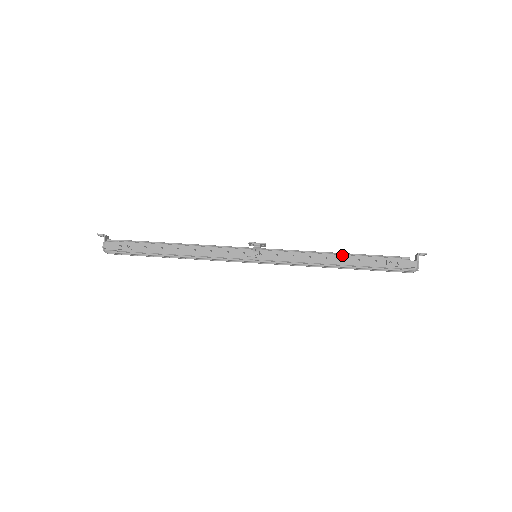
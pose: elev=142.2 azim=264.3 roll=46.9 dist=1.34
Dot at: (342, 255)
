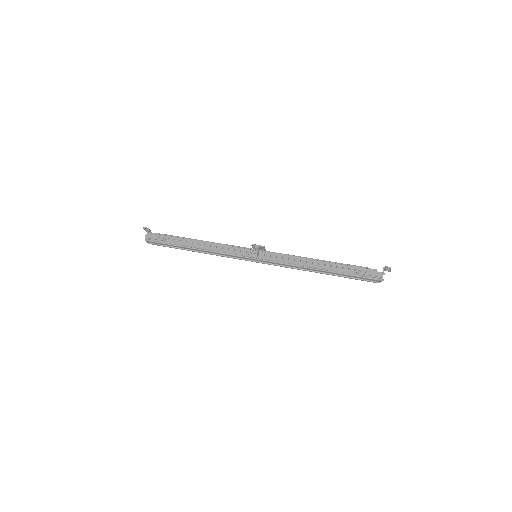
Dot at: (322, 261)
